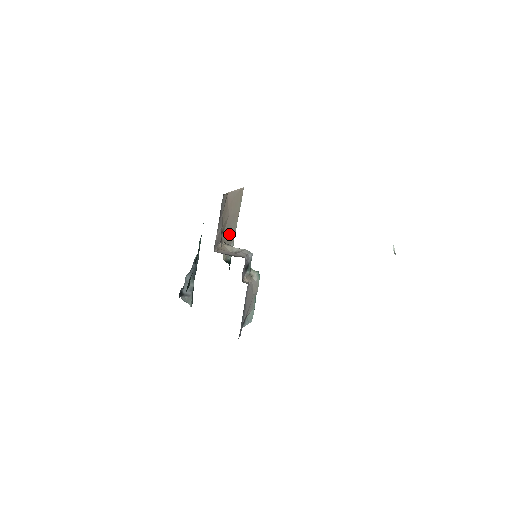
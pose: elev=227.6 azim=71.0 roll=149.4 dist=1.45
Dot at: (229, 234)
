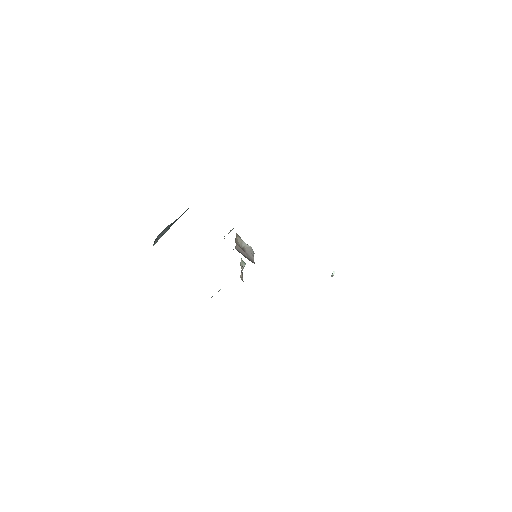
Dot at: occluded
